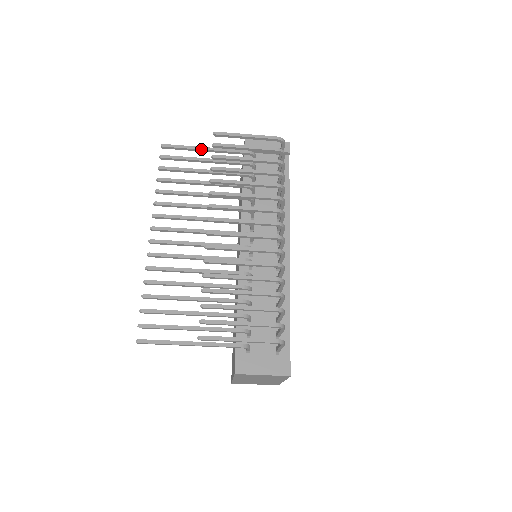
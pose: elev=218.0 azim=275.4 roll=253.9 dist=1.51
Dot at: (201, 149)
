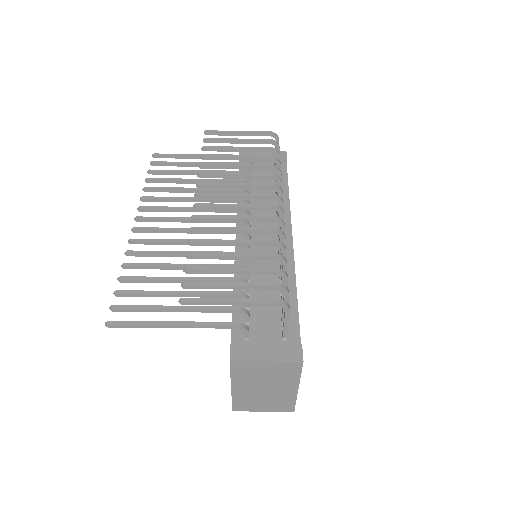
Dot at: (193, 155)
